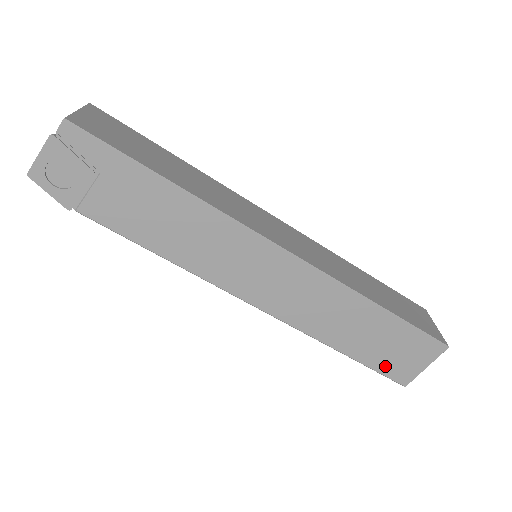
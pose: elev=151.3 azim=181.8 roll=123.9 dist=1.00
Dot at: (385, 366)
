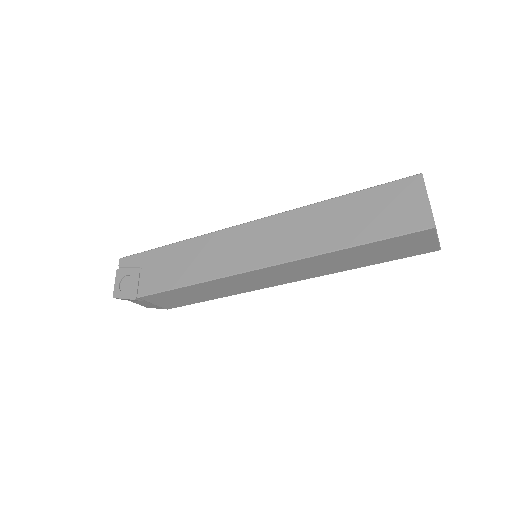
Dot at: (394, 227)
